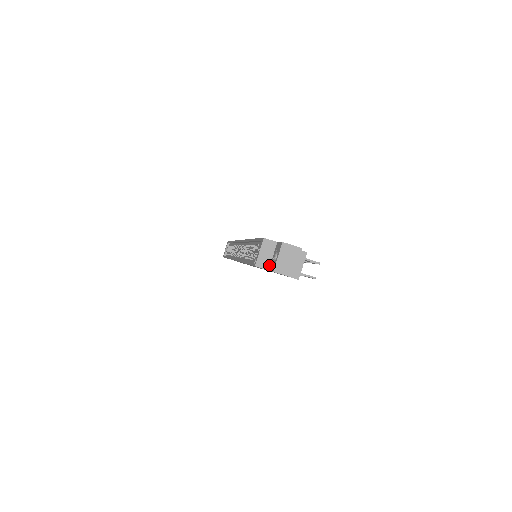
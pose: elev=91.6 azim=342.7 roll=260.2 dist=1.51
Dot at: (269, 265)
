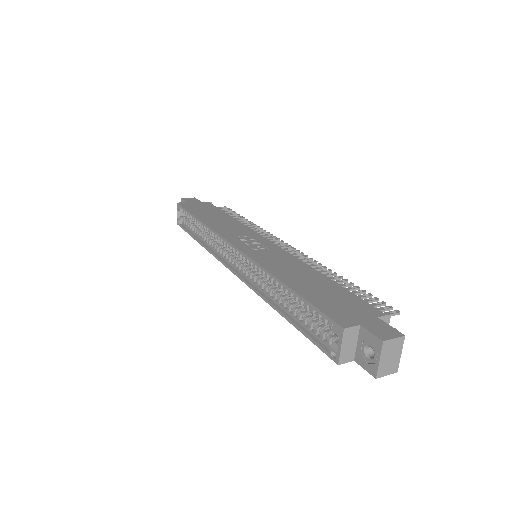
Dot at: (354, 355)
